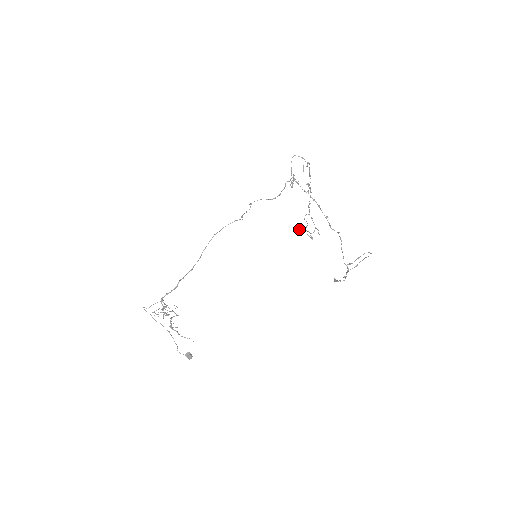
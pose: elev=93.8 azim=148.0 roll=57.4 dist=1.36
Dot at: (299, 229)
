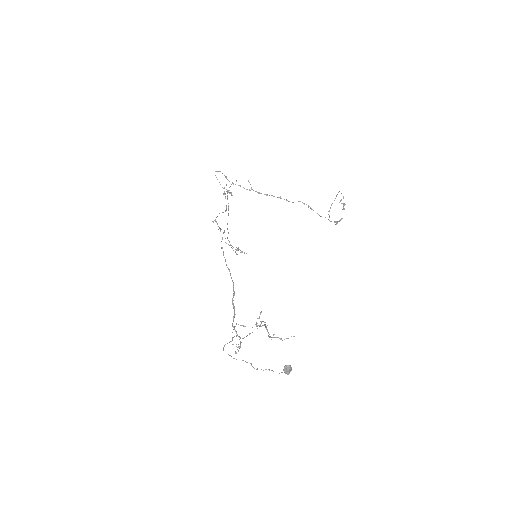
Dot at: occluded
